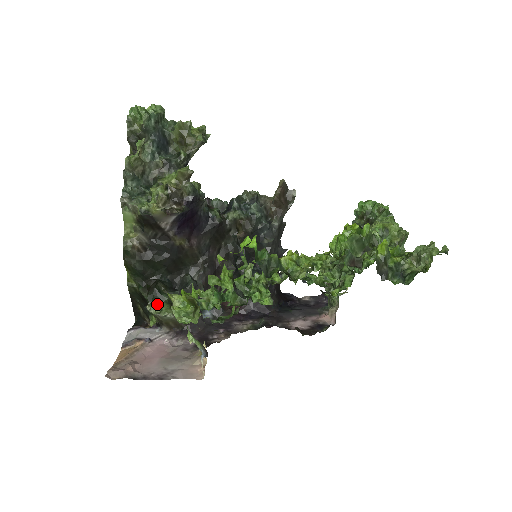
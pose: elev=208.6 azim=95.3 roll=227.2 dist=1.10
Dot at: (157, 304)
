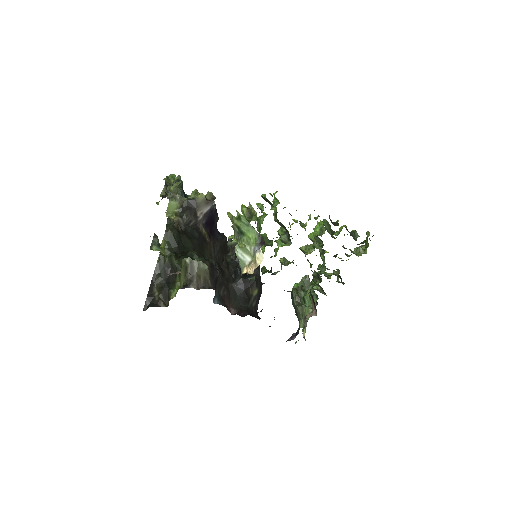
Dot at: occluded
